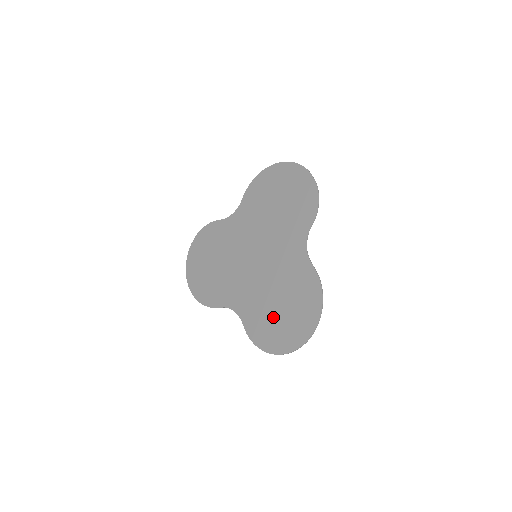
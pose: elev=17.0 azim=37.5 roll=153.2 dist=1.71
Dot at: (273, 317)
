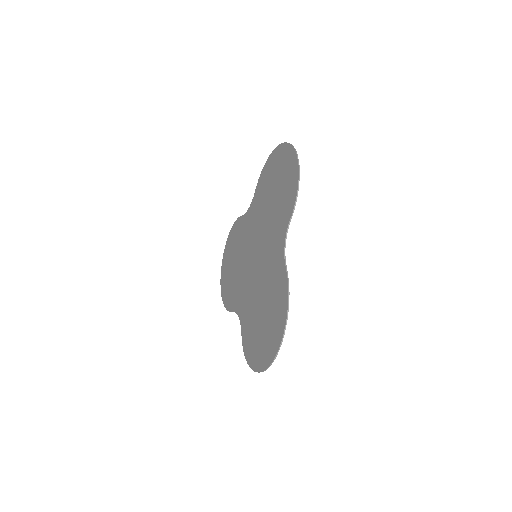
Dot at: (257, 328)
